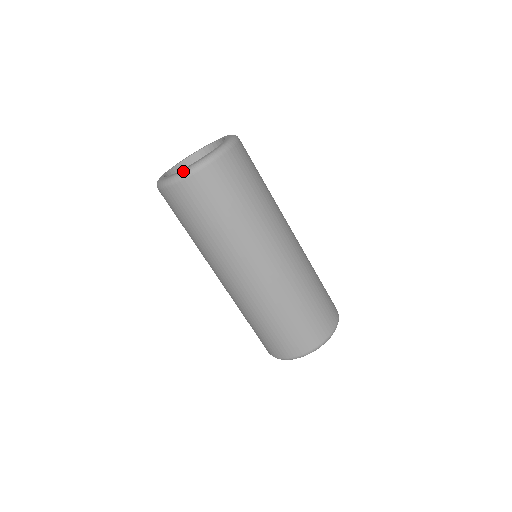
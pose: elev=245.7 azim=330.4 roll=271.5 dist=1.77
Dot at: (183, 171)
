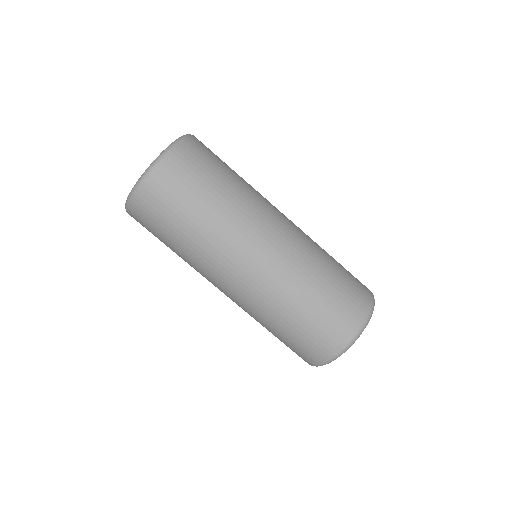
Dot at: (139, 178)
